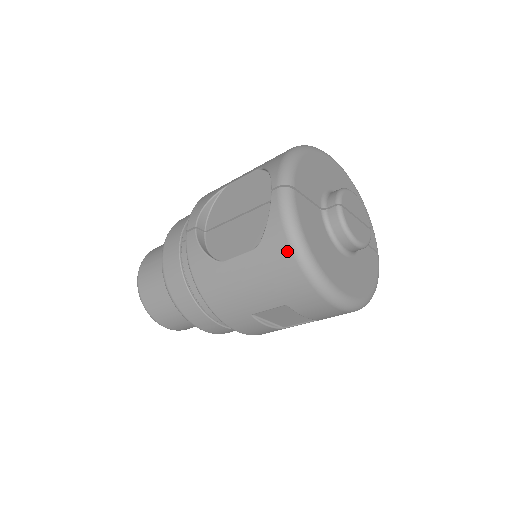
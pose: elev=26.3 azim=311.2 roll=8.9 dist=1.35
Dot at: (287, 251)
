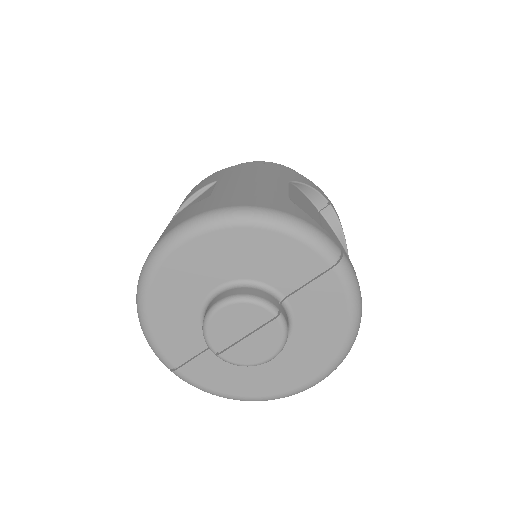
Dot at: occluded
